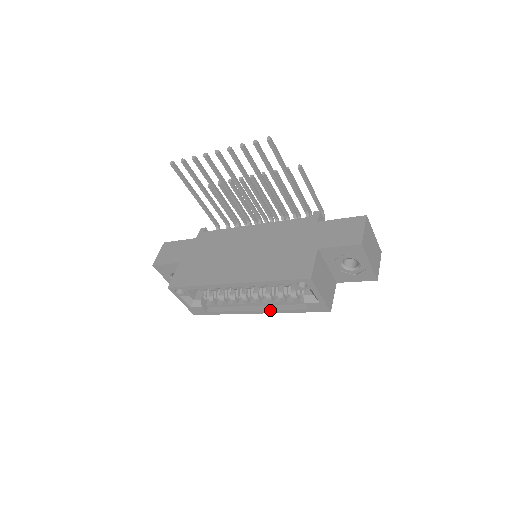
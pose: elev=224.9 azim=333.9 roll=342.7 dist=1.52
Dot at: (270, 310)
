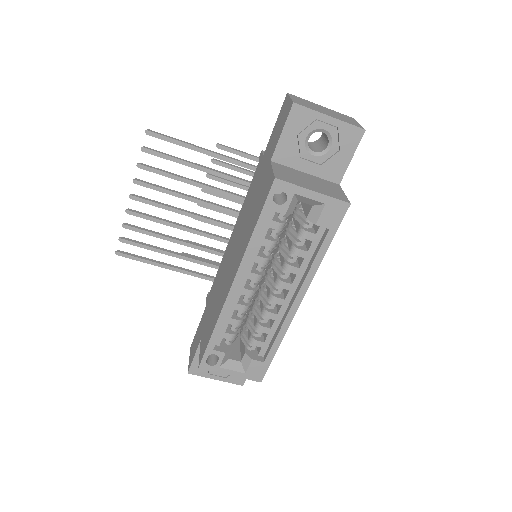
Dot at: (304, 280)
